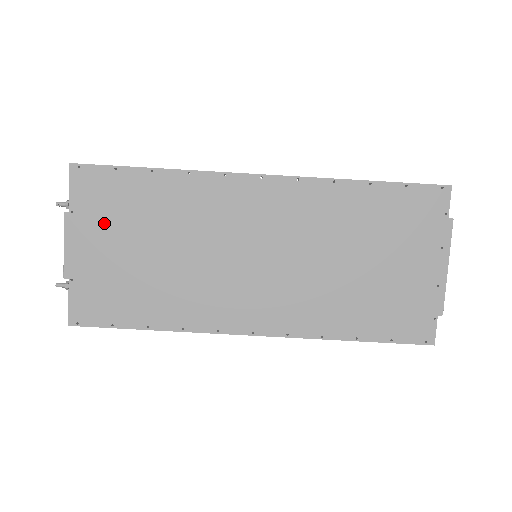
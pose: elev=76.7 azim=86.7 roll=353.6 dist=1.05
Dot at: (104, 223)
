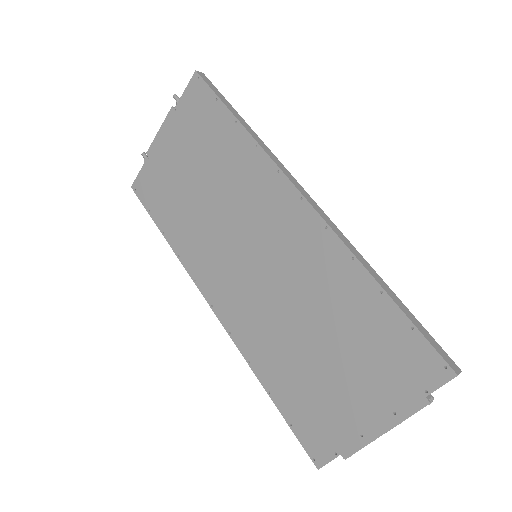
Dot at: (186, 135)
